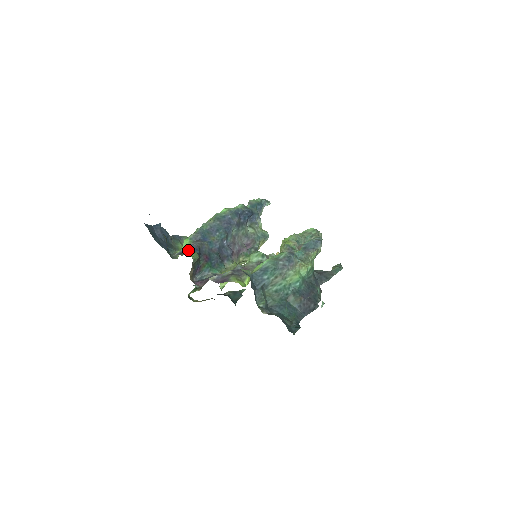
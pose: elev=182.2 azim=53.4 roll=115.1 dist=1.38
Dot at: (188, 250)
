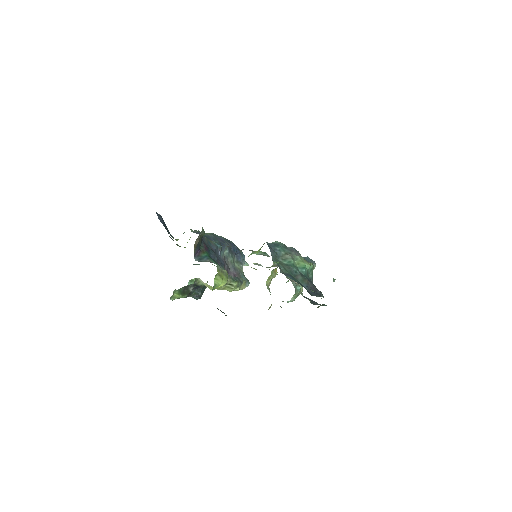
Dot at: occluded
